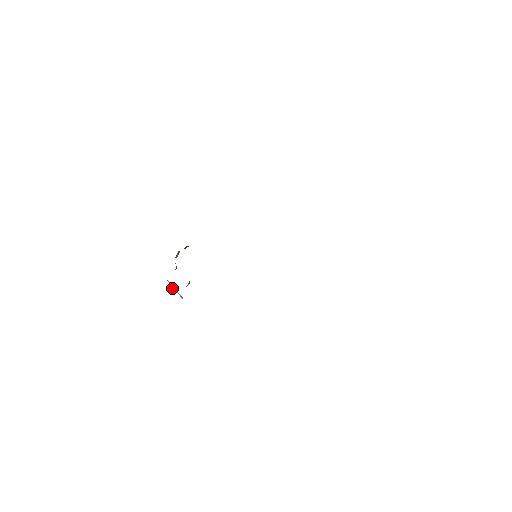
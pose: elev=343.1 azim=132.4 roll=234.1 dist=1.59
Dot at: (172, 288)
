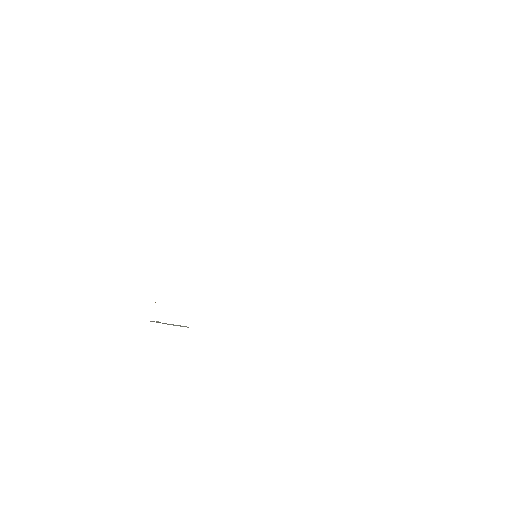
Dot at: occluded
